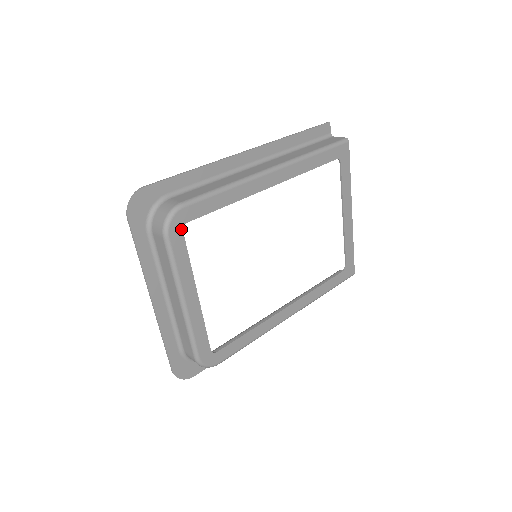
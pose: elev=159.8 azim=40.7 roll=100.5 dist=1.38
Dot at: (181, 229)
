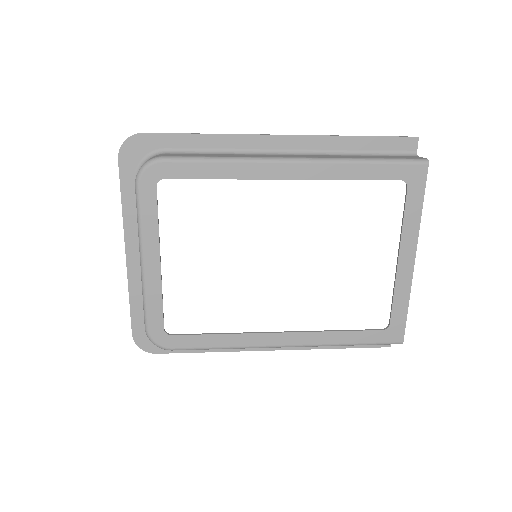
Dot at: (155, 183)
